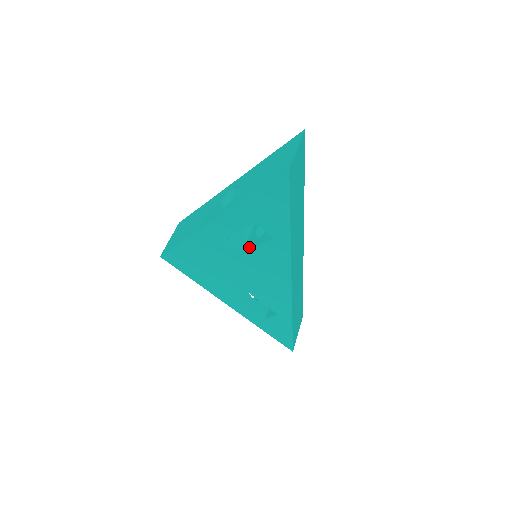
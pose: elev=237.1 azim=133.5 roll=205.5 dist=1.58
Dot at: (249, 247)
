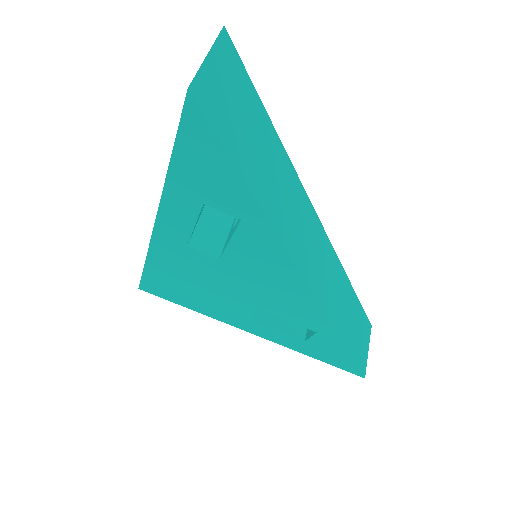
Dot at: (225, 245)
